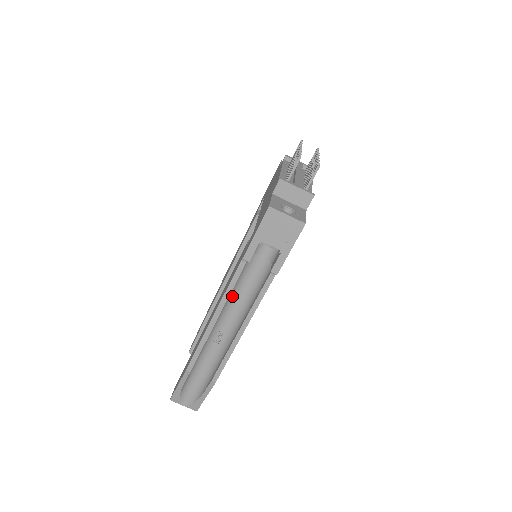
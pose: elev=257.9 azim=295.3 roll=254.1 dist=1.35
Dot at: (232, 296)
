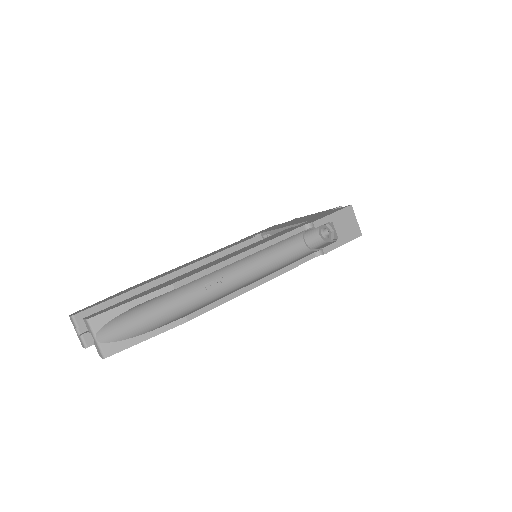
Dot at: (261, 252)
